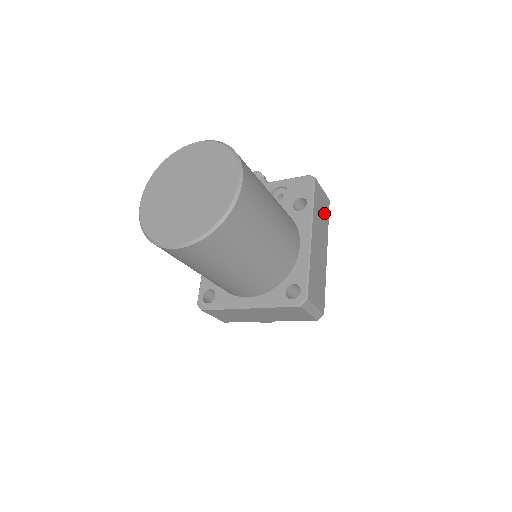
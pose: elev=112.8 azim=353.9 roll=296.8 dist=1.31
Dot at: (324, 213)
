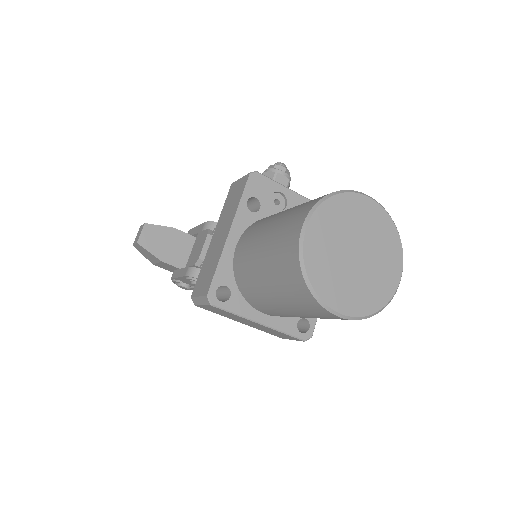
Dot at: occluded
